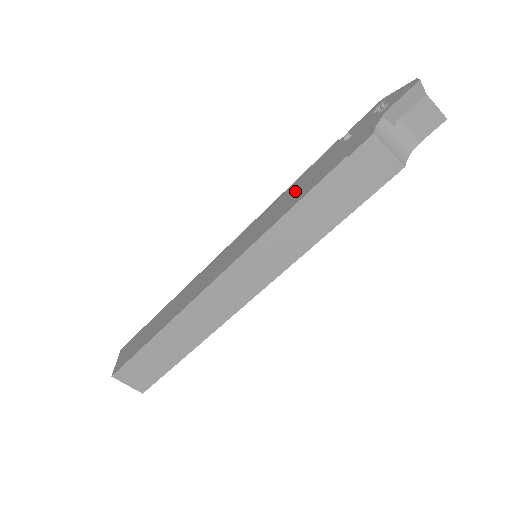
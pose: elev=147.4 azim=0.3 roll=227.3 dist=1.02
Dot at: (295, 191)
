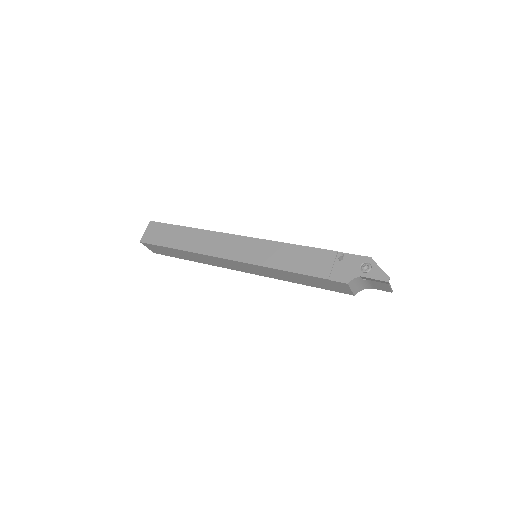
Dot at: (296, 257)
